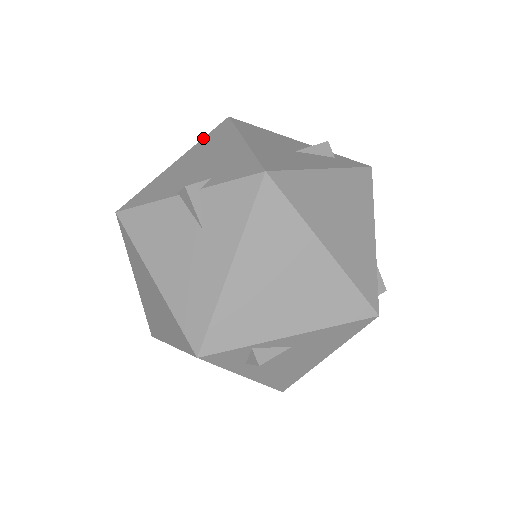
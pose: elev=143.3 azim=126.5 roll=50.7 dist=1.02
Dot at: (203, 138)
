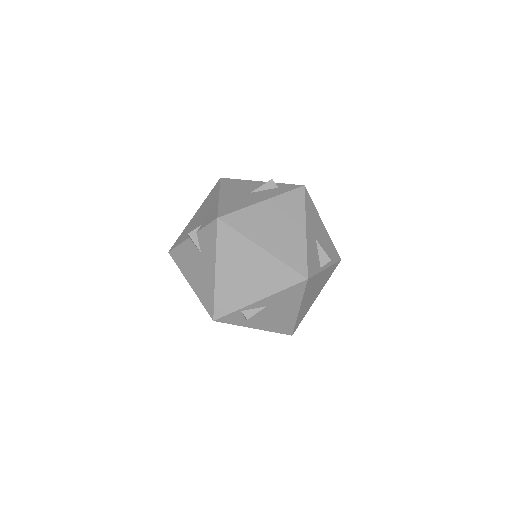
Dot at: (207, 196)
